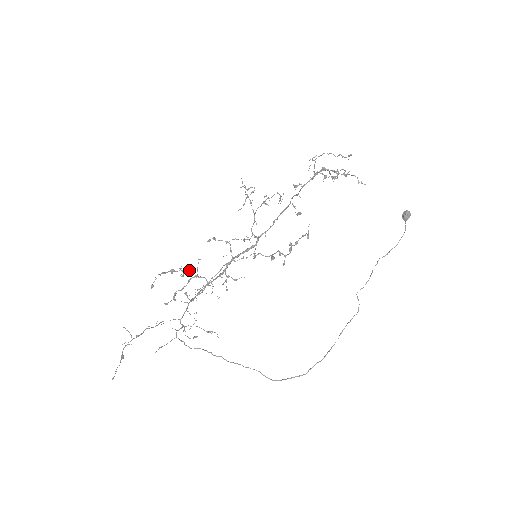
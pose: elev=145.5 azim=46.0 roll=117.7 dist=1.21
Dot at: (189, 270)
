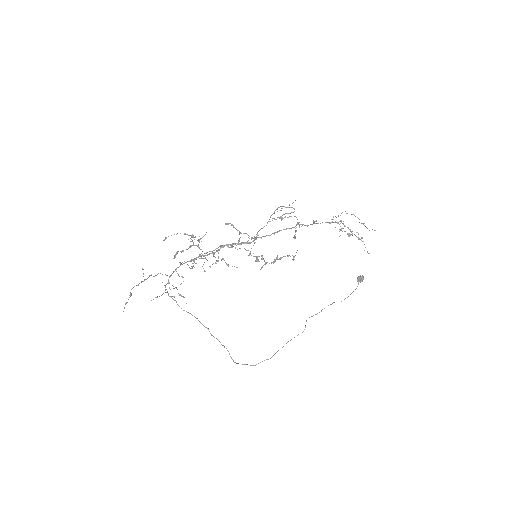
Dot at: (199, 240)
